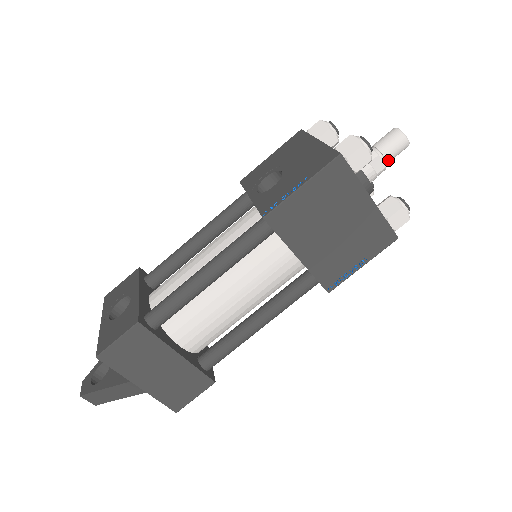
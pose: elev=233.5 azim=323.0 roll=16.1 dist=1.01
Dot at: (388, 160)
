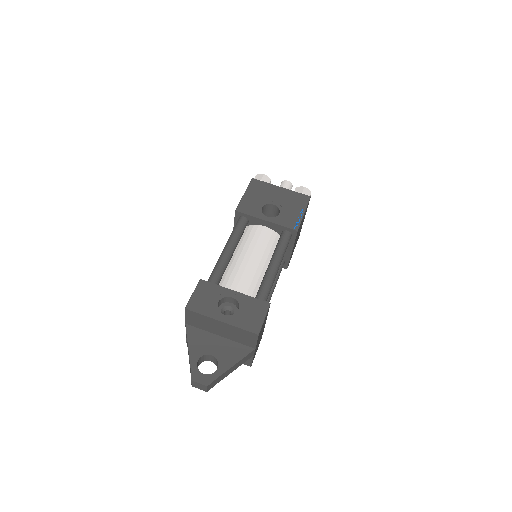
Dot at: occluded
